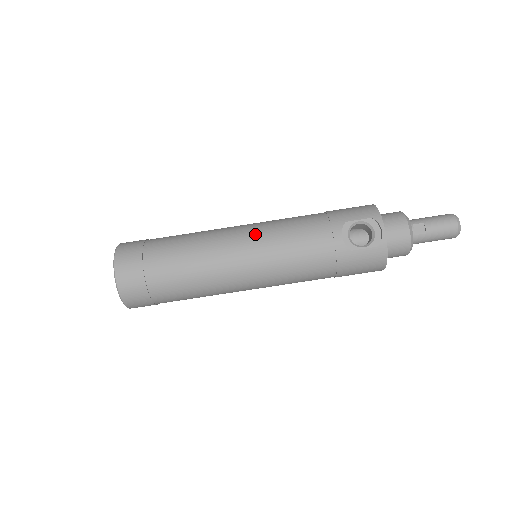
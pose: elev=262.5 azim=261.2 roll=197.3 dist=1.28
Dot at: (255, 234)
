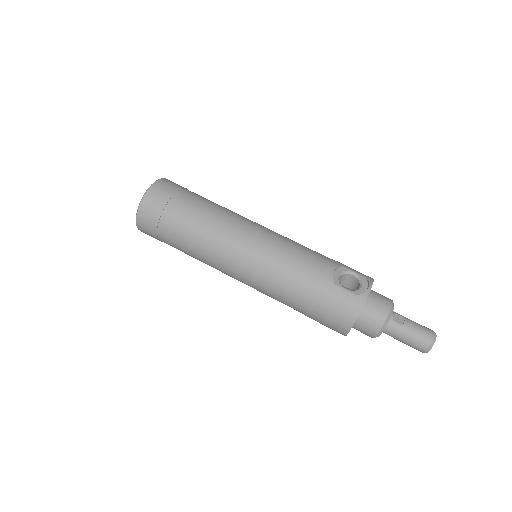
Dot at: (270, 230)
